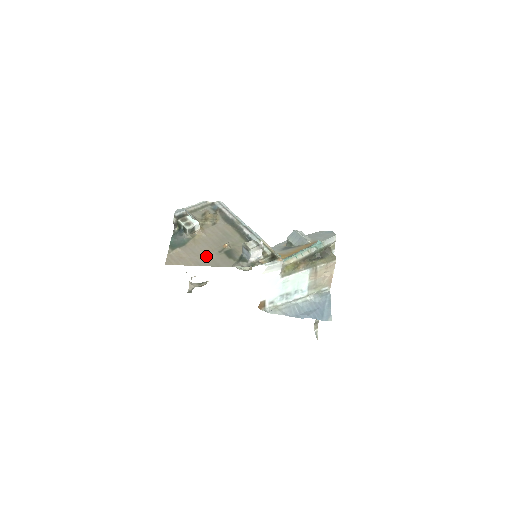
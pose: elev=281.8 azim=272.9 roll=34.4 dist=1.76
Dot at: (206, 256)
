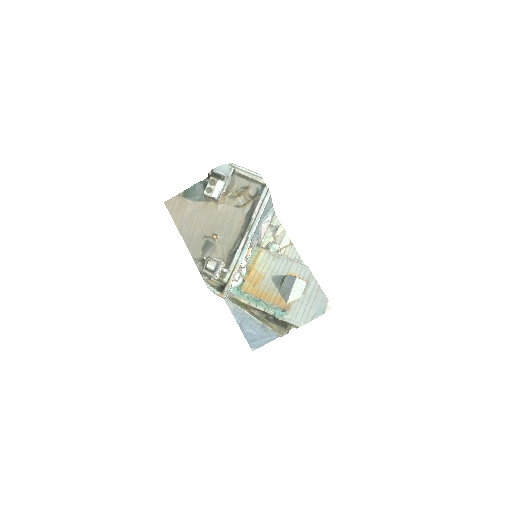
Dot at: (193, 228)
